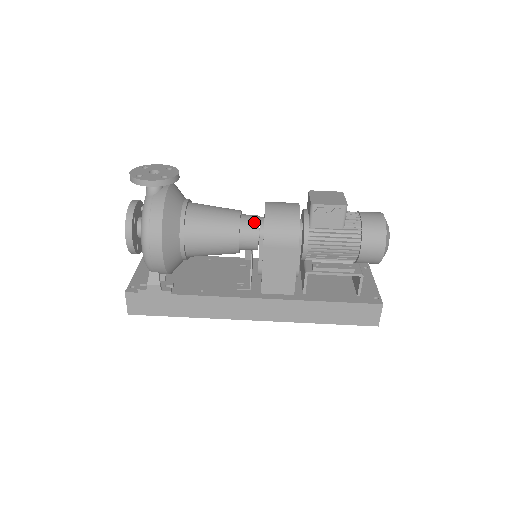
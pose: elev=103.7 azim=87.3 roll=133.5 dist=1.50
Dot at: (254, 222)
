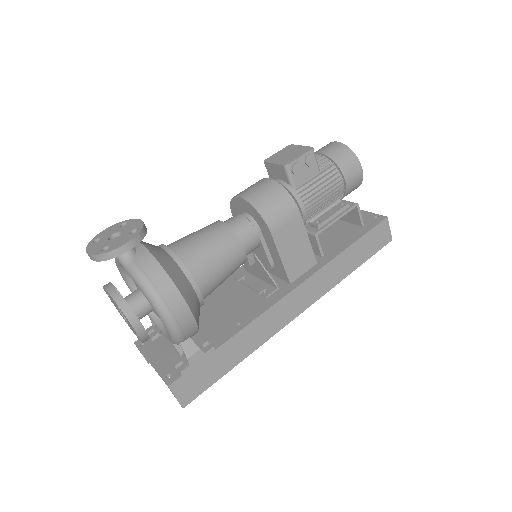
Dot at: (242, 221)
